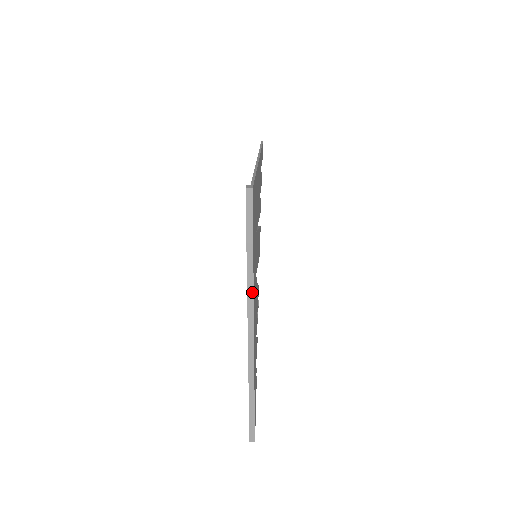
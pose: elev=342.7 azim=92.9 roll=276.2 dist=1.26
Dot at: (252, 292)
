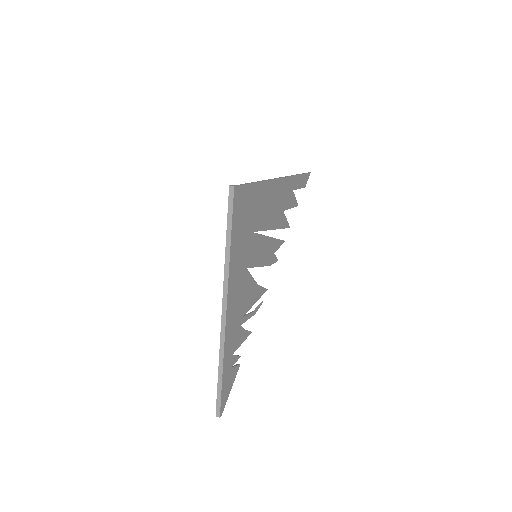
Dot at: (228, 275)
